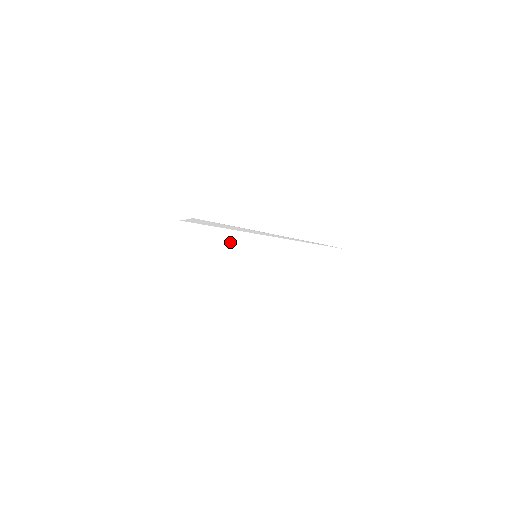
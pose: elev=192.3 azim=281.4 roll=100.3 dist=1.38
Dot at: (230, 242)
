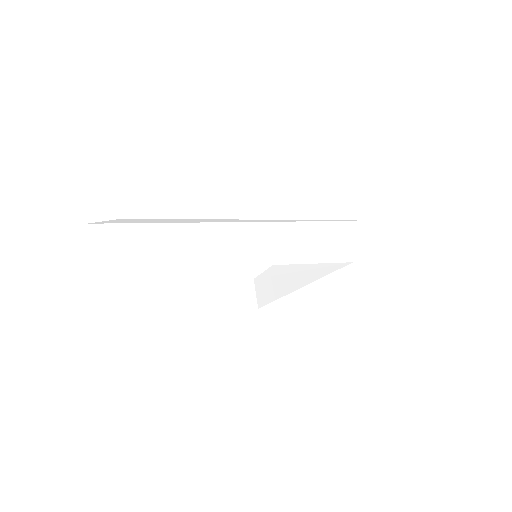
Dot at: (178, 241)
